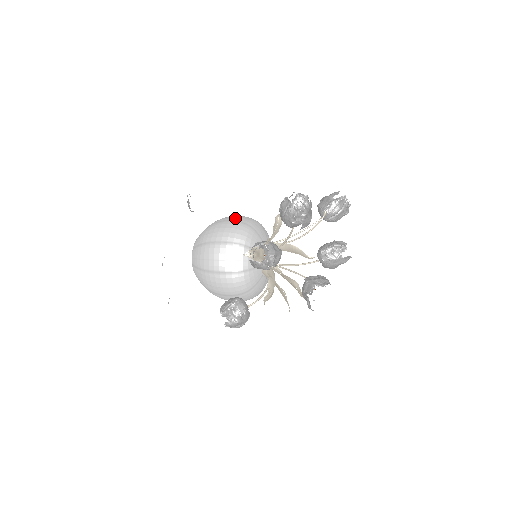
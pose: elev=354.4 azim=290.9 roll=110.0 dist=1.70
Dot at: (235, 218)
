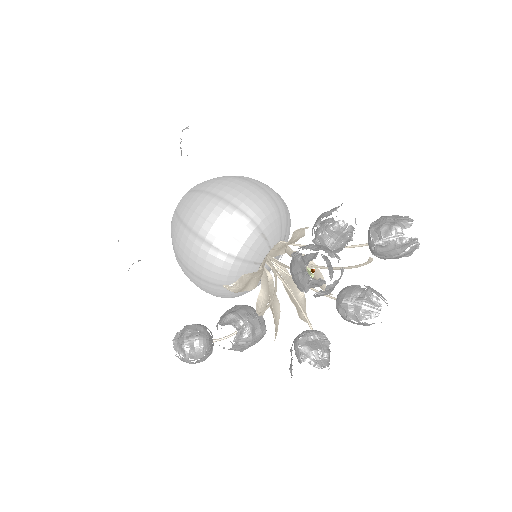
Dot at: (240, 200)
